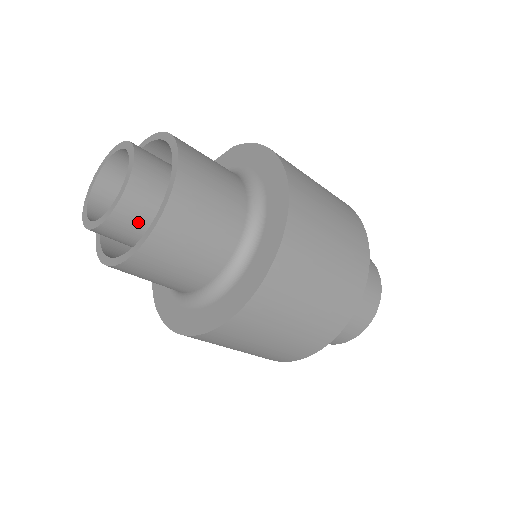
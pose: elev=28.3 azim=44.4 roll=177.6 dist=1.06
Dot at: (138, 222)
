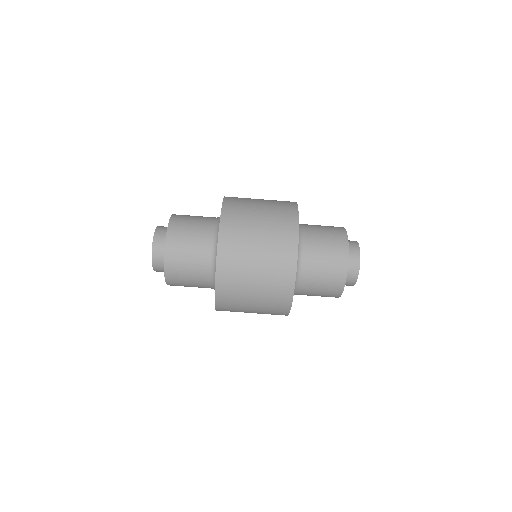
Dot at: occluded
